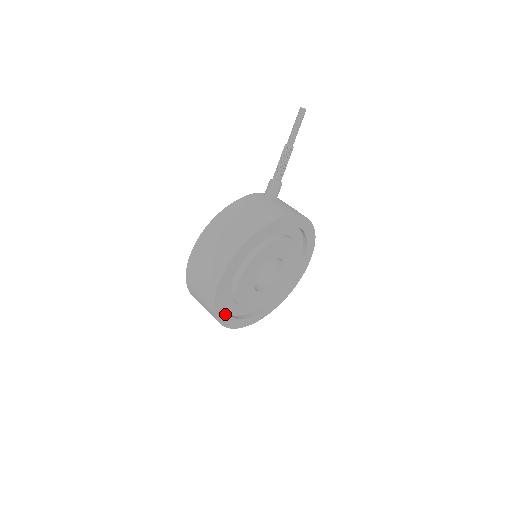
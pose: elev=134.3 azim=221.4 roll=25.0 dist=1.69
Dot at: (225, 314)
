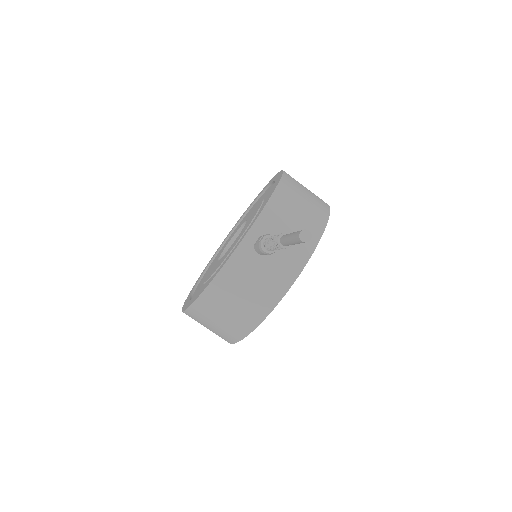
Dot at: occluded
